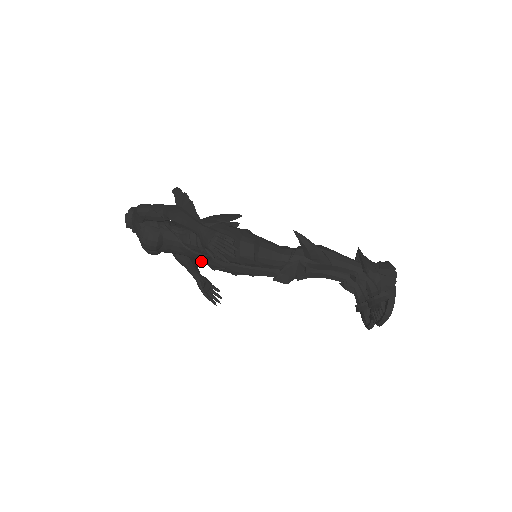
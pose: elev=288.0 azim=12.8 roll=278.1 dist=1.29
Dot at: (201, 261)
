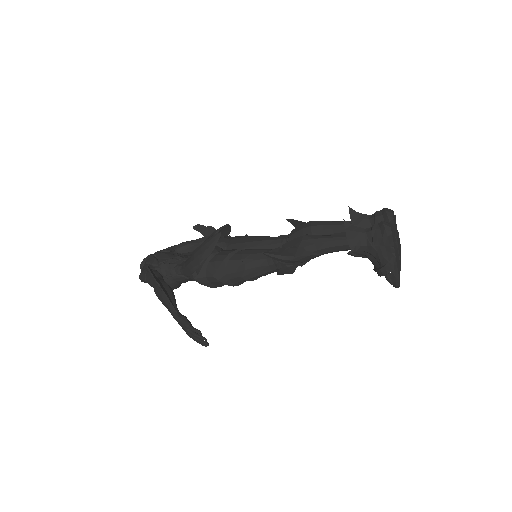
Dot at: occluded
